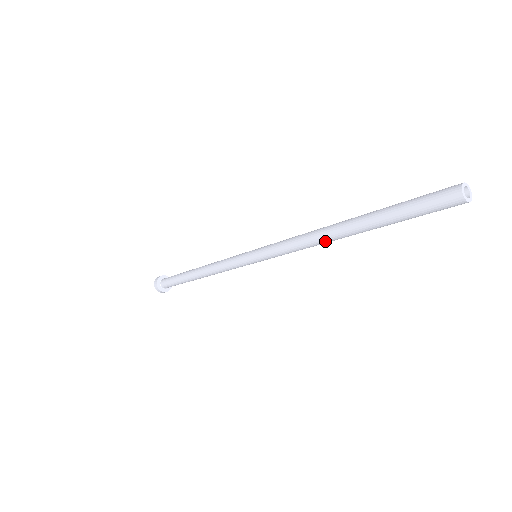
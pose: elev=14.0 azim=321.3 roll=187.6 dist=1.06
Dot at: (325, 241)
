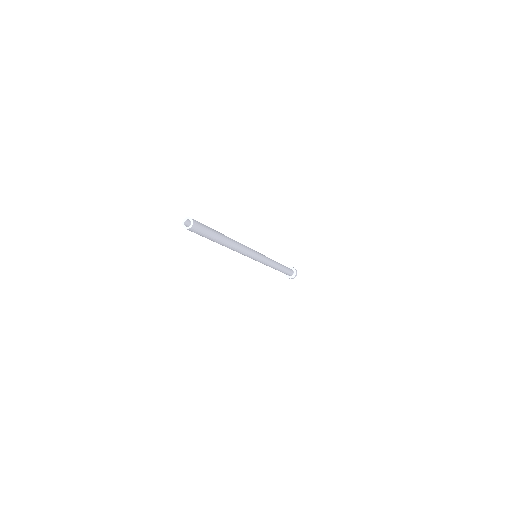
Dot at: occluded
